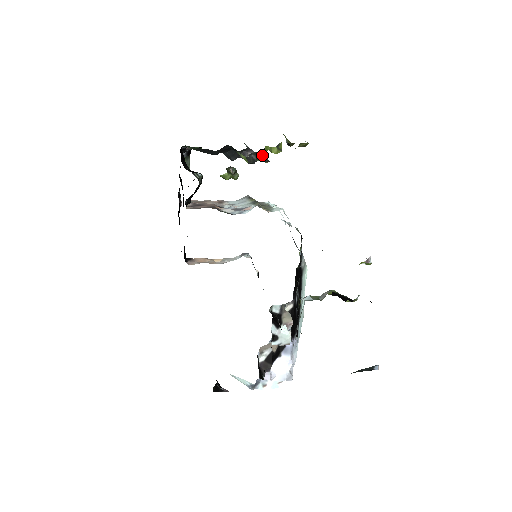
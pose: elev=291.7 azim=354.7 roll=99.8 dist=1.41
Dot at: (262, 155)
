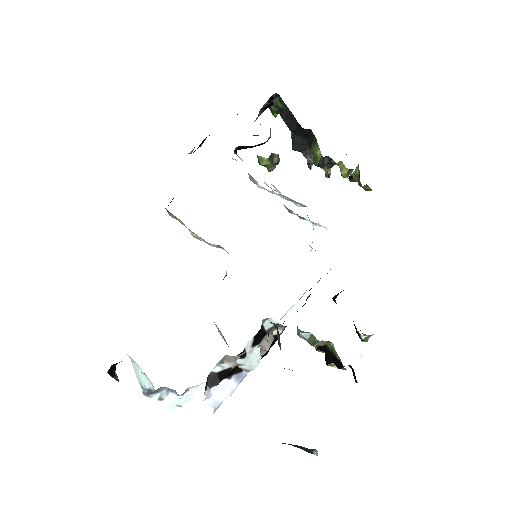
Dot at: (330, 166)
